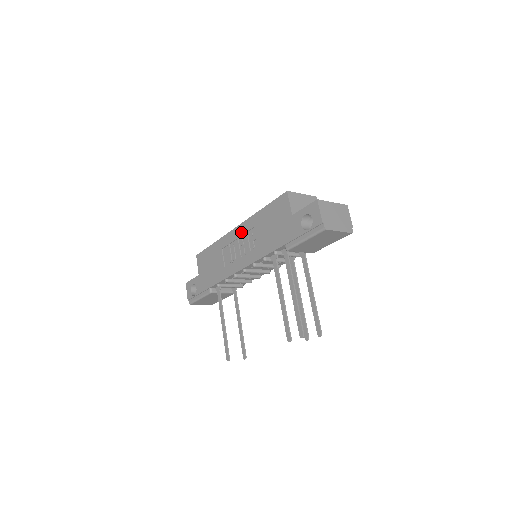
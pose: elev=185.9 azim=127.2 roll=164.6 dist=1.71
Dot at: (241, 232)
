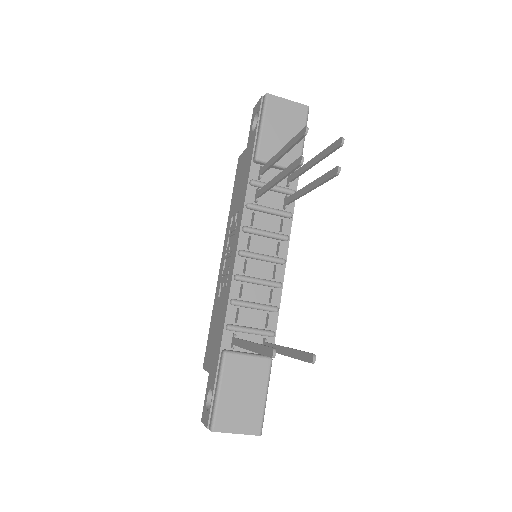
Dot at: (225, 247)
